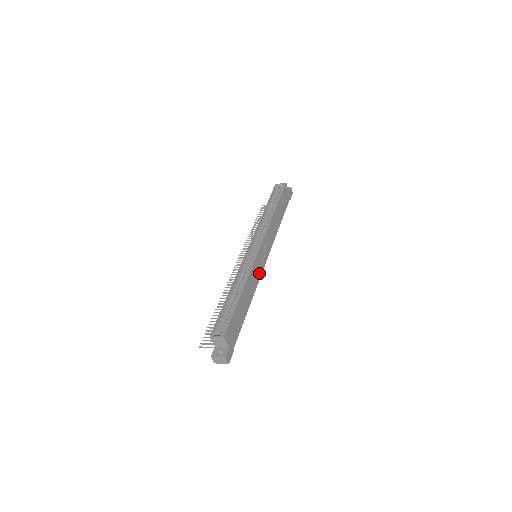
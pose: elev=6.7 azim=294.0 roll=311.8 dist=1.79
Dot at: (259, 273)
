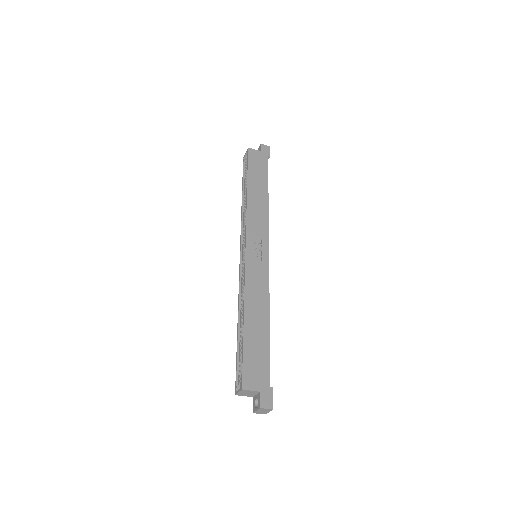
Dot at: (263, 275)
